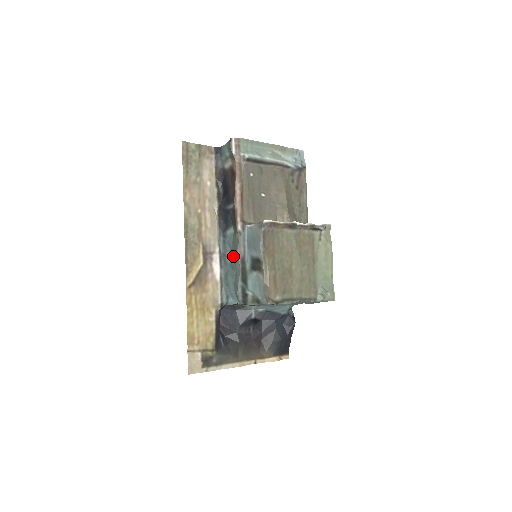
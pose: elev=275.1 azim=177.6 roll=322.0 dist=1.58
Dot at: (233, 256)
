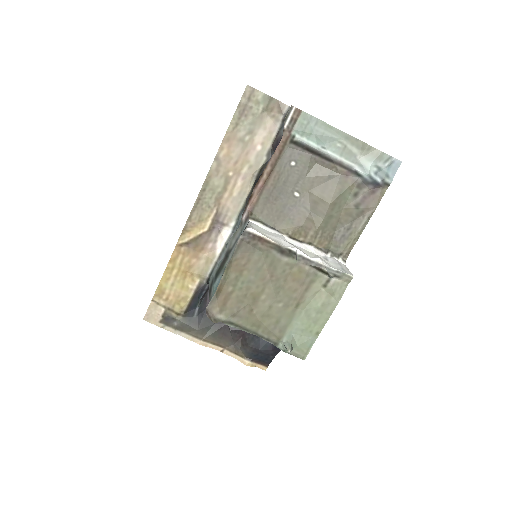
Dot at: occluded
